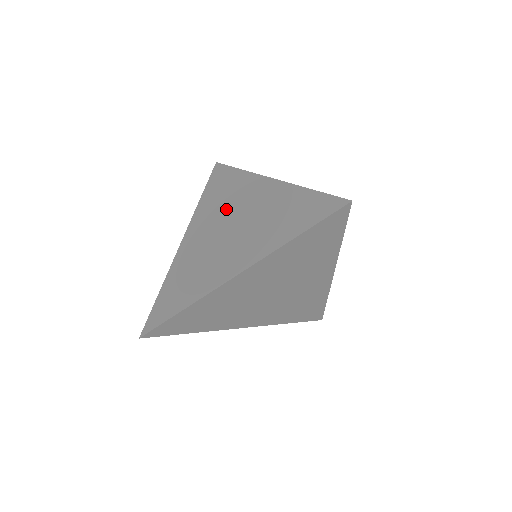
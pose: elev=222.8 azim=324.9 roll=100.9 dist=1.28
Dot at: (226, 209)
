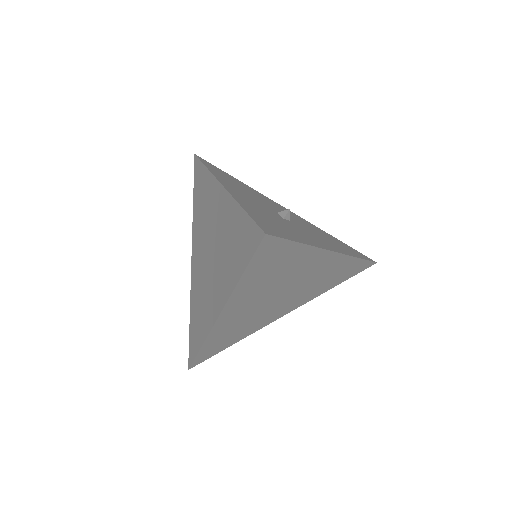
Dot at: (205, 225)
